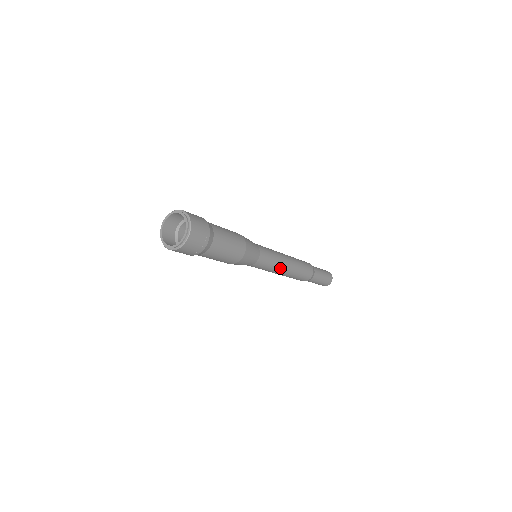
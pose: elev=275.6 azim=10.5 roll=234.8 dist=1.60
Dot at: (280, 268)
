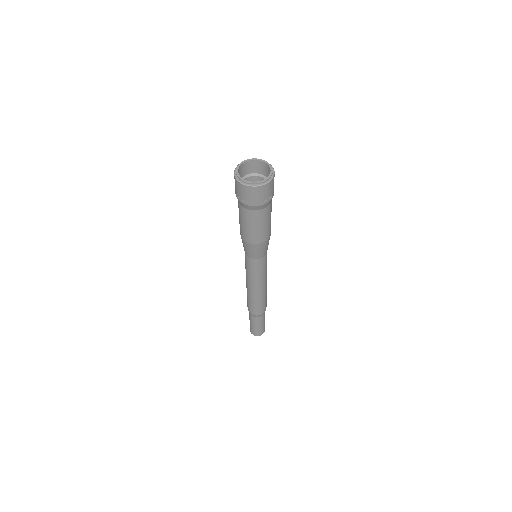
Dot at: (264, 280)
